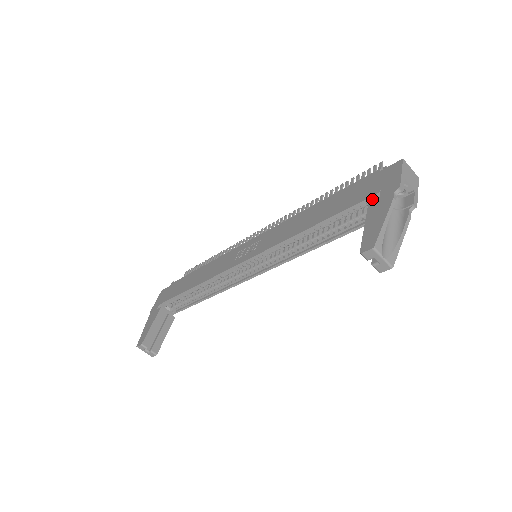
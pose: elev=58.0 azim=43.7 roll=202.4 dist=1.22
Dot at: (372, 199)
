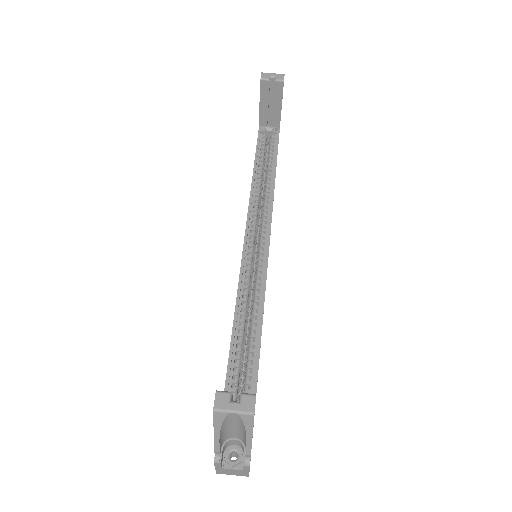
Dot at: (261, 131)
